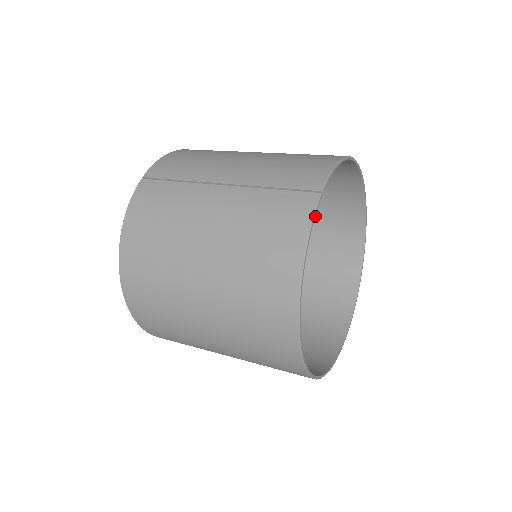
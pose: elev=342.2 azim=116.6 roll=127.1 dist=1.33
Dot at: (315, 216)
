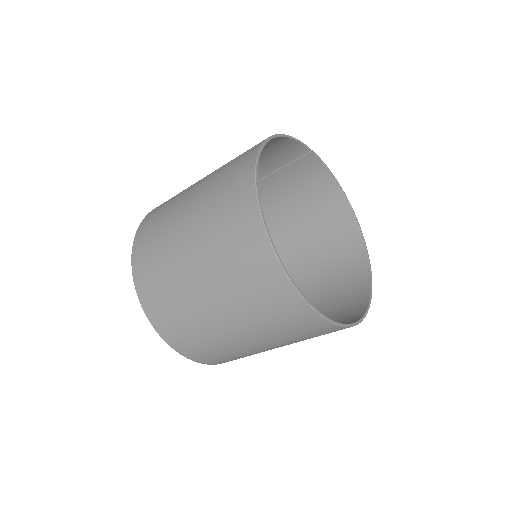
Dot at: (326, 303)
